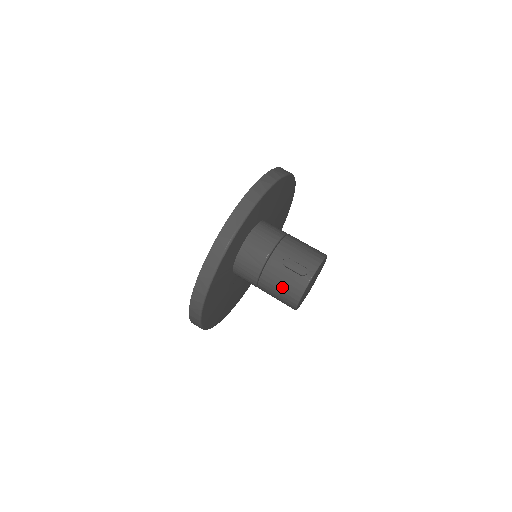
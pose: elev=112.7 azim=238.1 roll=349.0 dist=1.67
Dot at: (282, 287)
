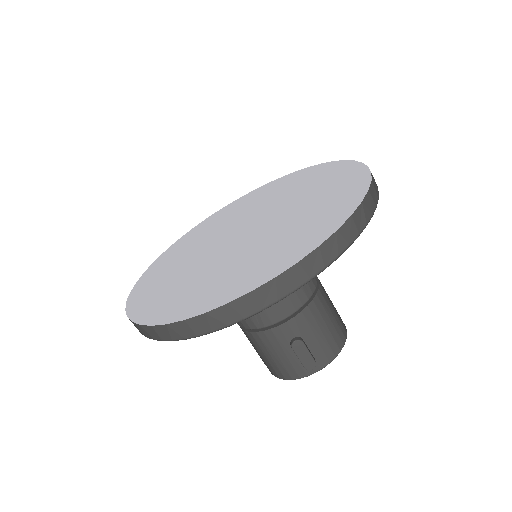
Dot at: (271, 358)
